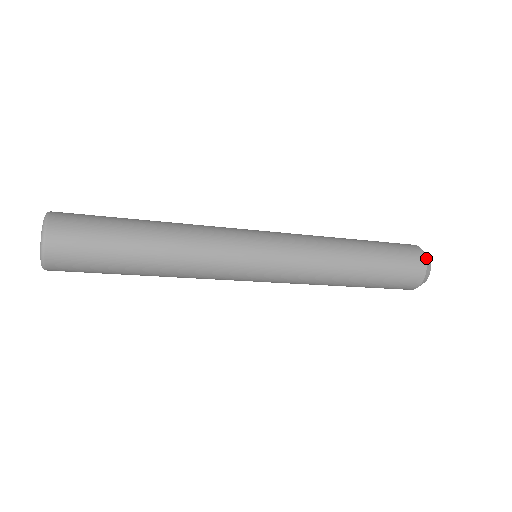
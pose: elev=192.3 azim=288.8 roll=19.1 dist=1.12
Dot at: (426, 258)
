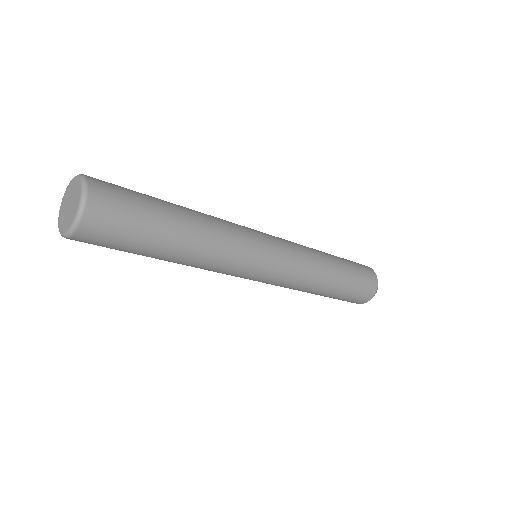
Dot at: (371, 269)
